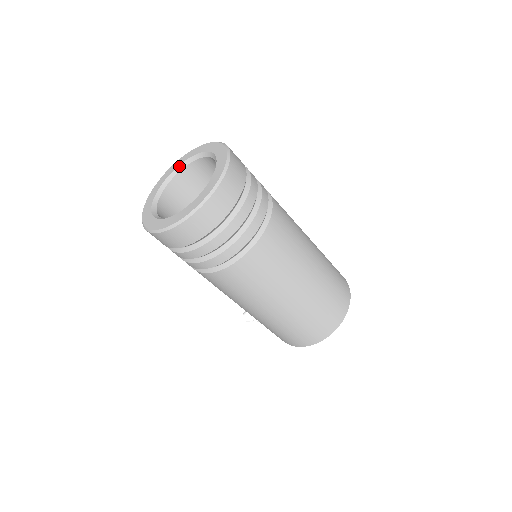
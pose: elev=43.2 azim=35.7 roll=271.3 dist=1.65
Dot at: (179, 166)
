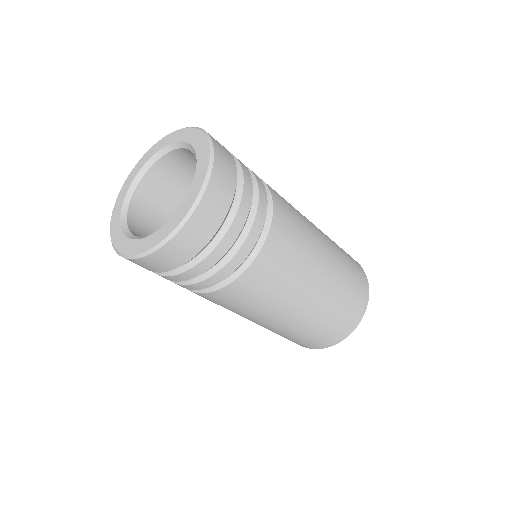
Dot at: (168, 146)
